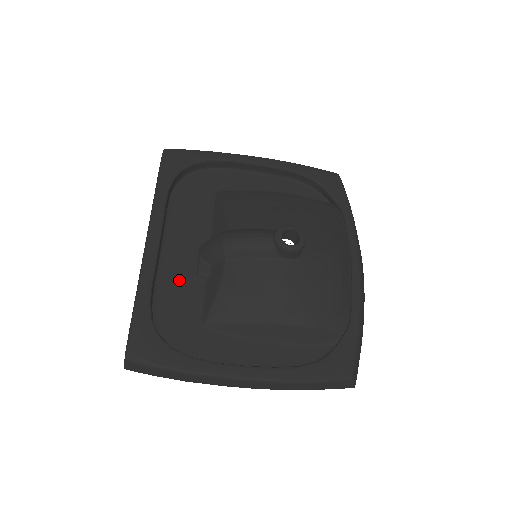
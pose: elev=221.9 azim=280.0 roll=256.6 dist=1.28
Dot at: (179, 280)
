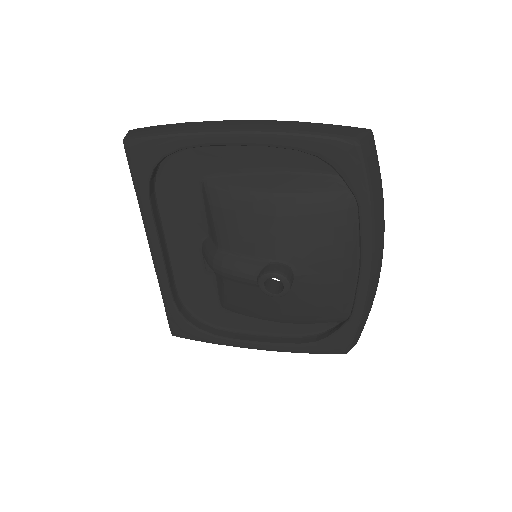
Dot at: (192, 274)
